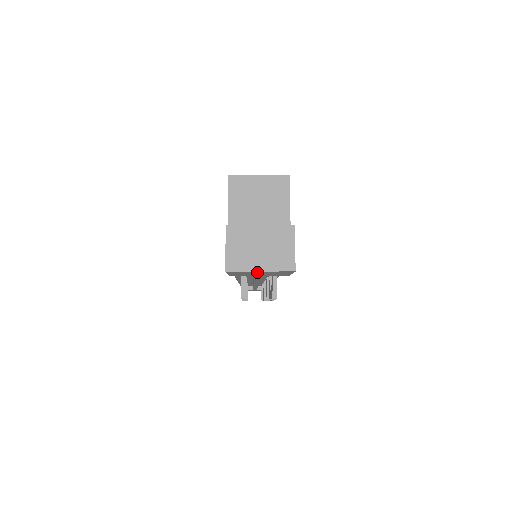
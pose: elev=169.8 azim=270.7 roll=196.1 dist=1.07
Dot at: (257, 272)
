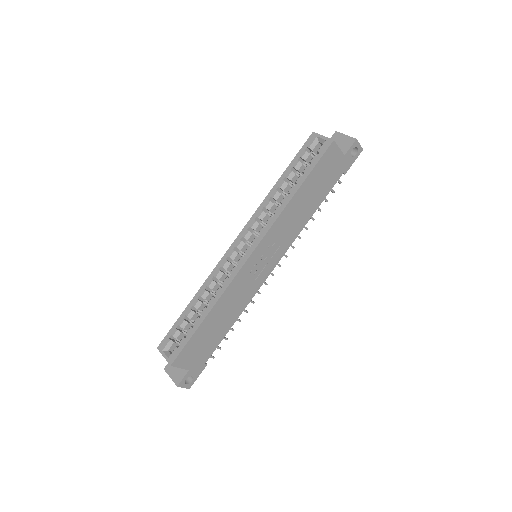
Dot at: occluded
